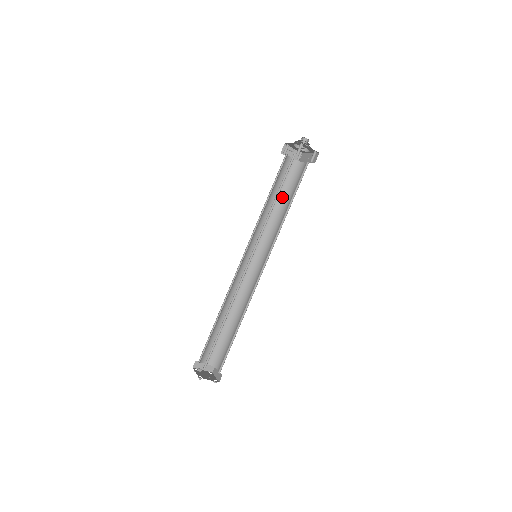
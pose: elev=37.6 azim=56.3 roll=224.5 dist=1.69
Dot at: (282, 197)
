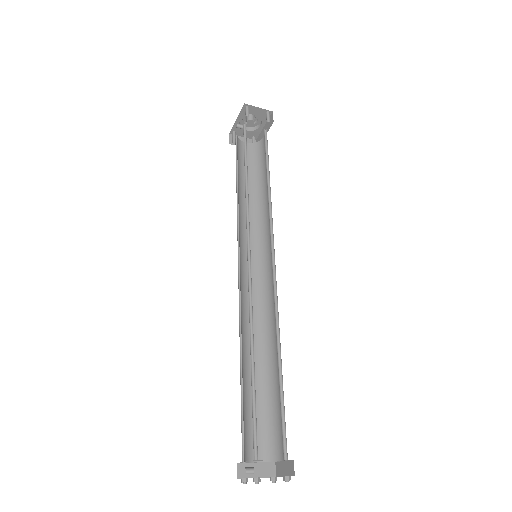
Dot at: (255, 184)
